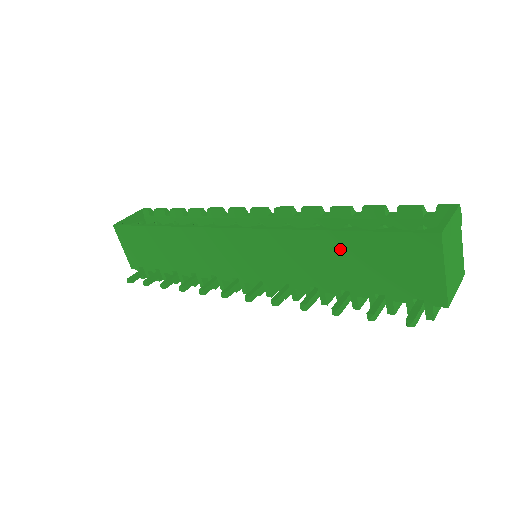
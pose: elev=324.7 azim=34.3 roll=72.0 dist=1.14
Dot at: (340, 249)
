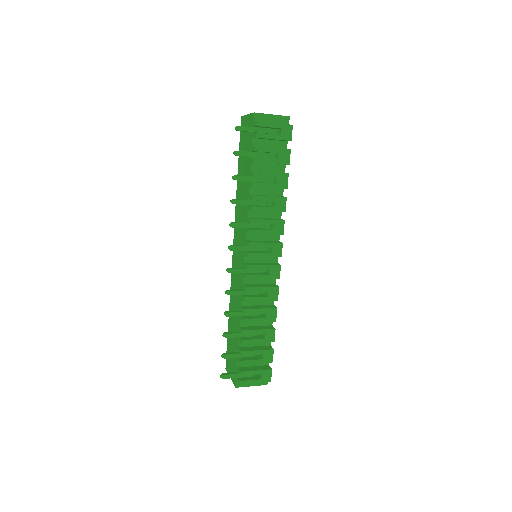
Dot at: (241, 175)
